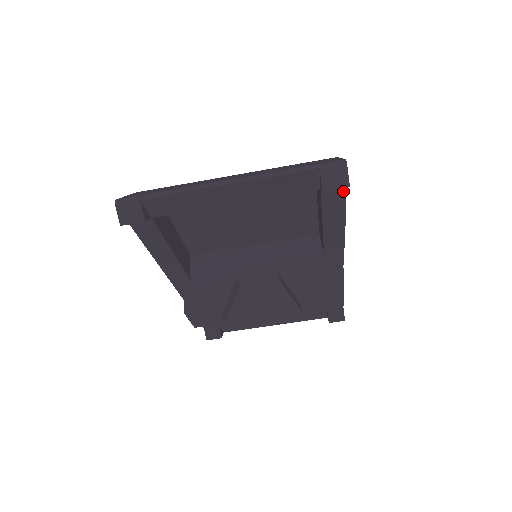
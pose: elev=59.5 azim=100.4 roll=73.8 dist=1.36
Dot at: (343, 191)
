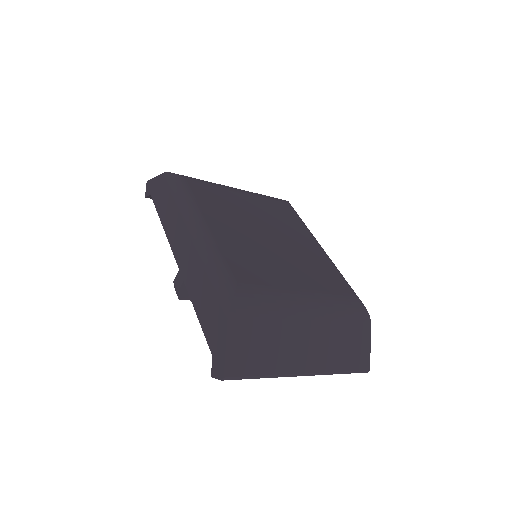
Dot at: occluded
